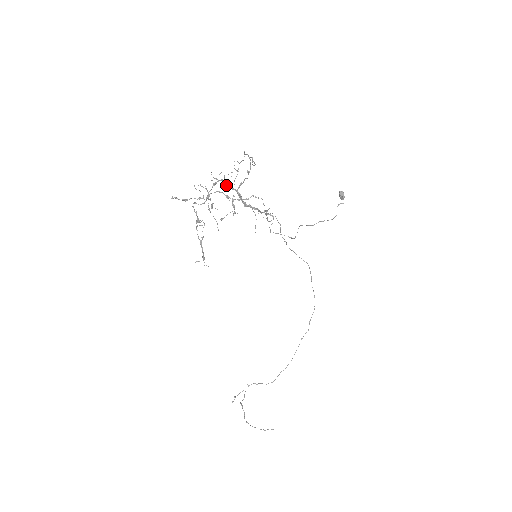
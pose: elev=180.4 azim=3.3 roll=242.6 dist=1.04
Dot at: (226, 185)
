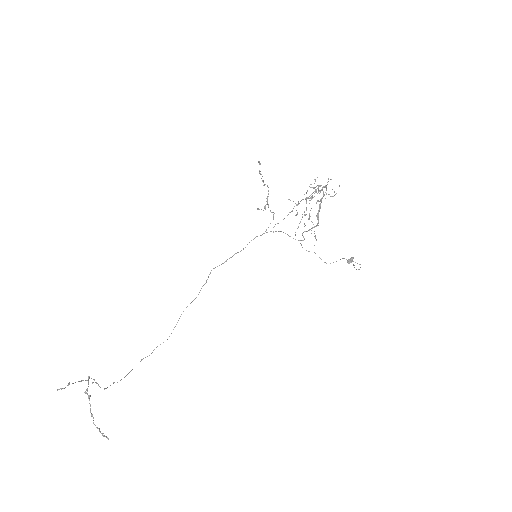
Dot at: occluded
